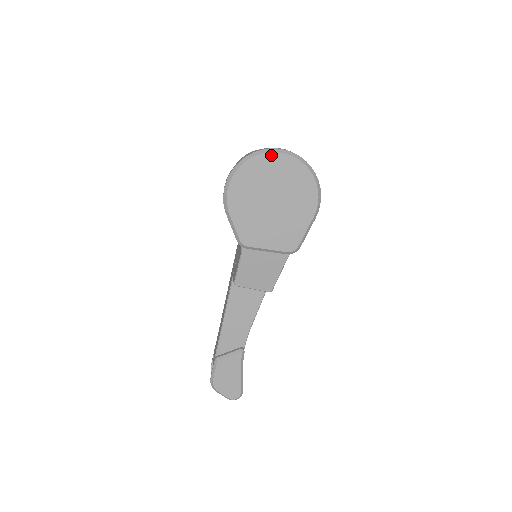
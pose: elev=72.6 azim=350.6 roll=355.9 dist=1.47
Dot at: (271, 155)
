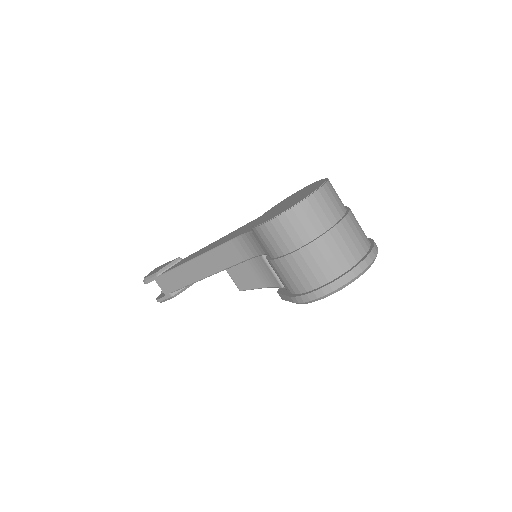
Dot at: (366, 270)
